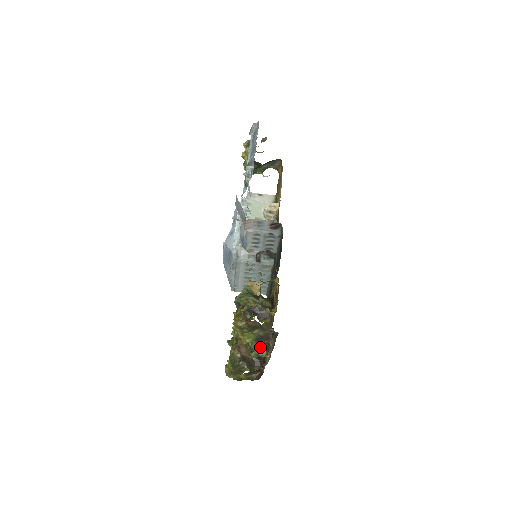
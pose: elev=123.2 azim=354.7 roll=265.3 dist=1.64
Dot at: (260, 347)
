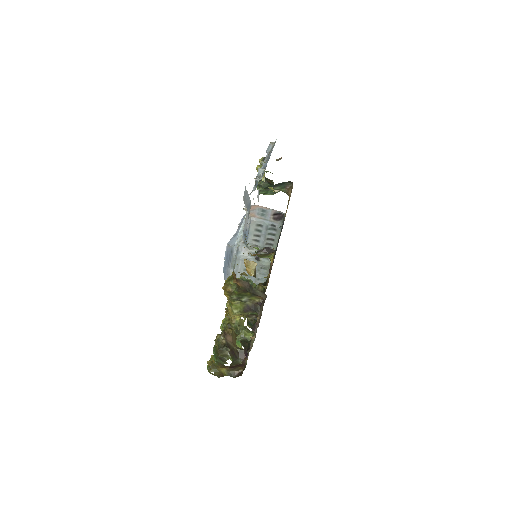
Dot at: (247, 324)
